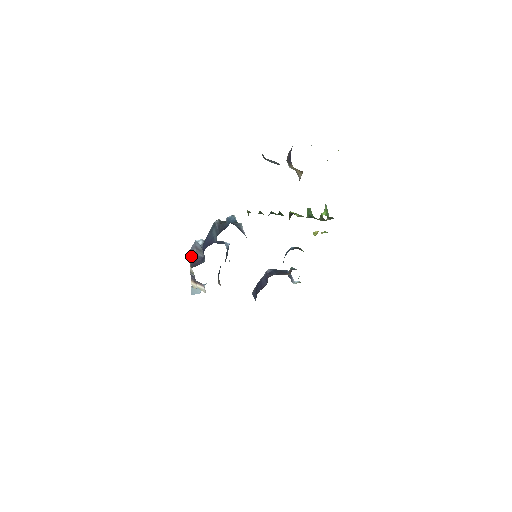
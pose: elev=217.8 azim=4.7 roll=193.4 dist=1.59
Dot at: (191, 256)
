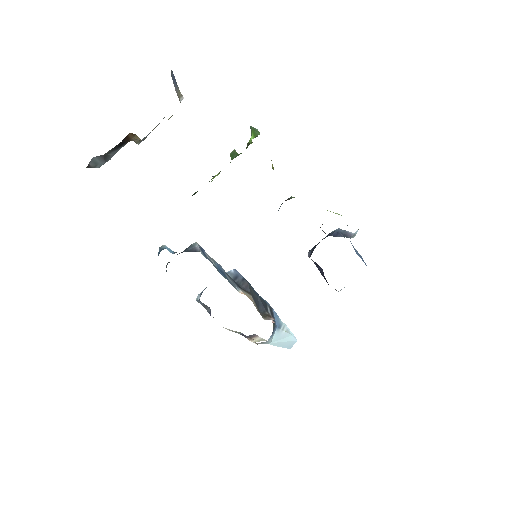
Dot at: occluded
